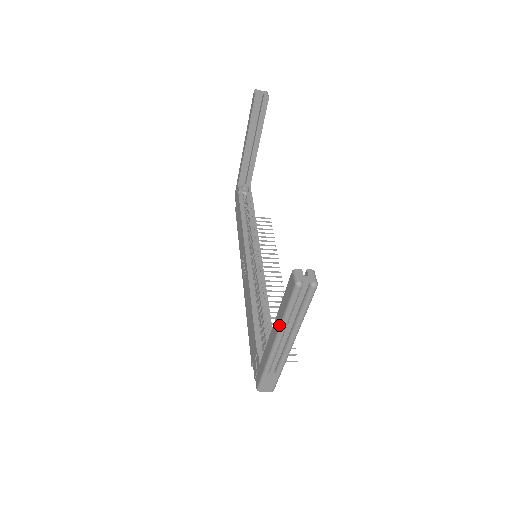
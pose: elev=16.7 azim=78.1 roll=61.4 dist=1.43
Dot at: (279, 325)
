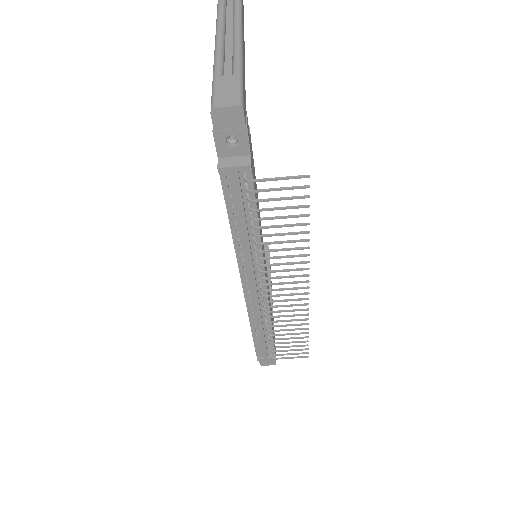
Dot at: (216, 24)
